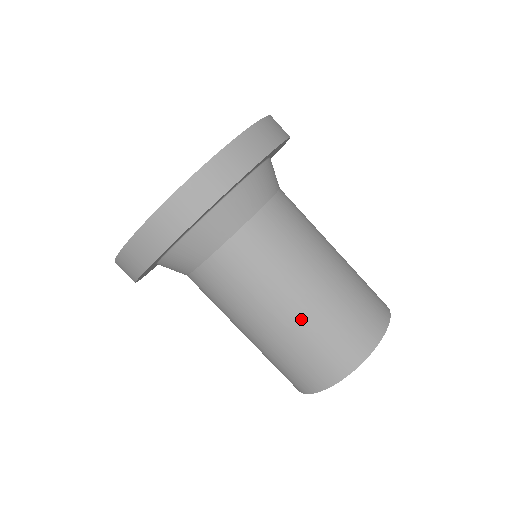
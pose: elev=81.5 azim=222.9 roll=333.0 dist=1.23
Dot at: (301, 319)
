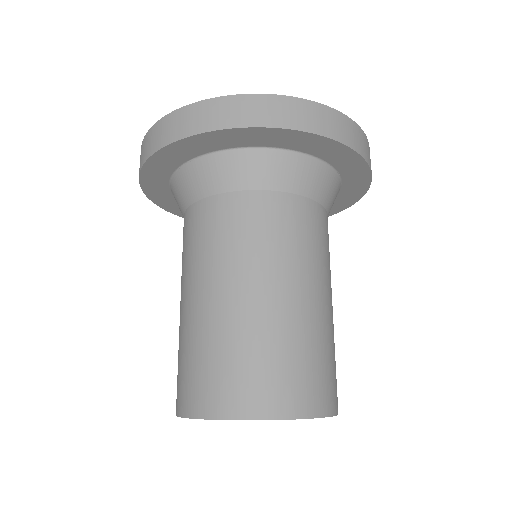
Dot at: (301, 317)
